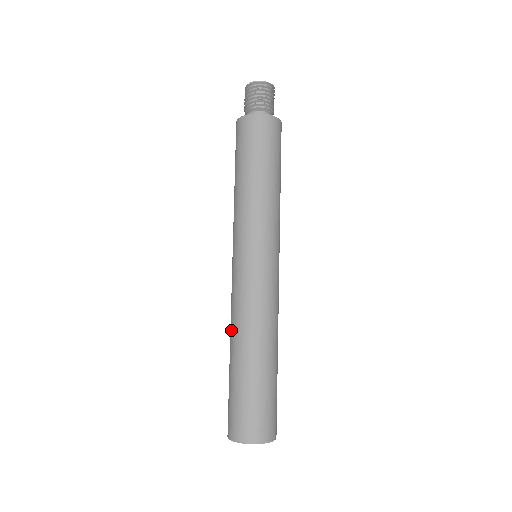
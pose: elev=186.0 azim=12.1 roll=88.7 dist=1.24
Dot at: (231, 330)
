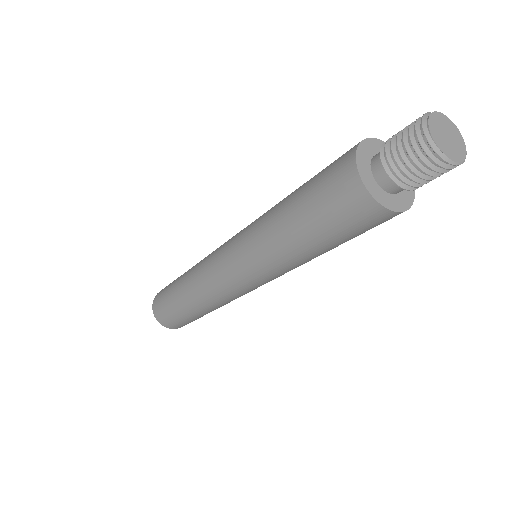
Dot at: (197, 263)
